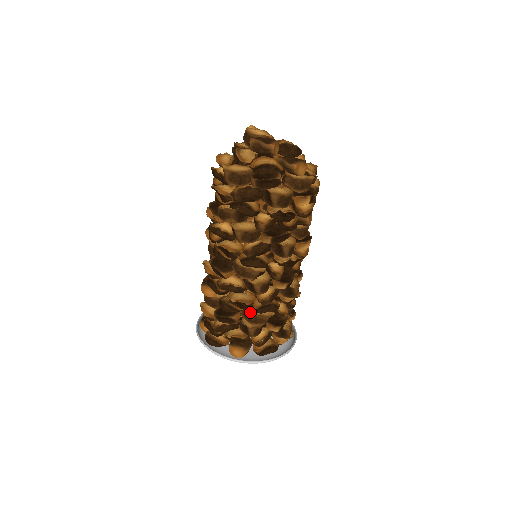
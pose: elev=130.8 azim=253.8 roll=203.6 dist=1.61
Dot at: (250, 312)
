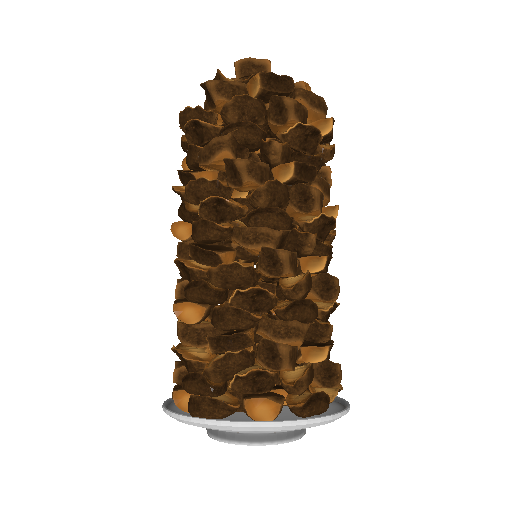
Dot at: occluded
